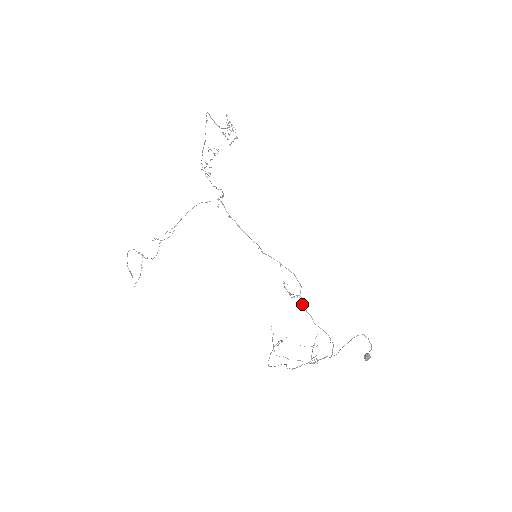
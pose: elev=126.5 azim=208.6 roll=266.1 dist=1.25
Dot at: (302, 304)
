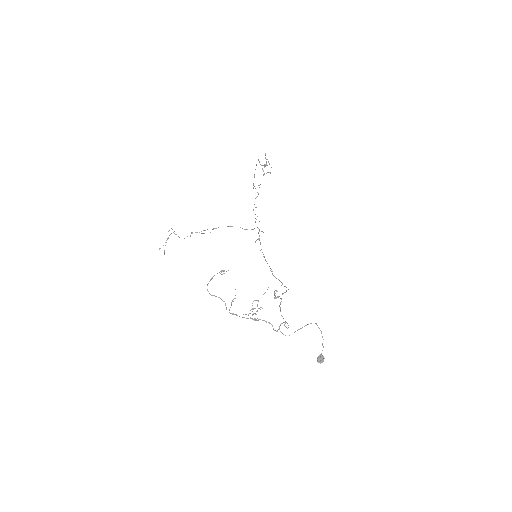
Dot at: occluded
